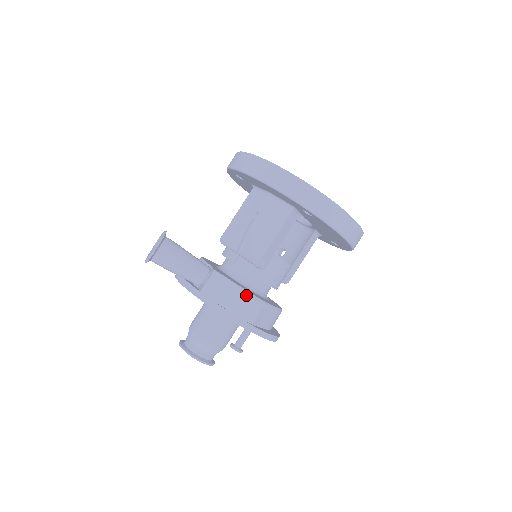
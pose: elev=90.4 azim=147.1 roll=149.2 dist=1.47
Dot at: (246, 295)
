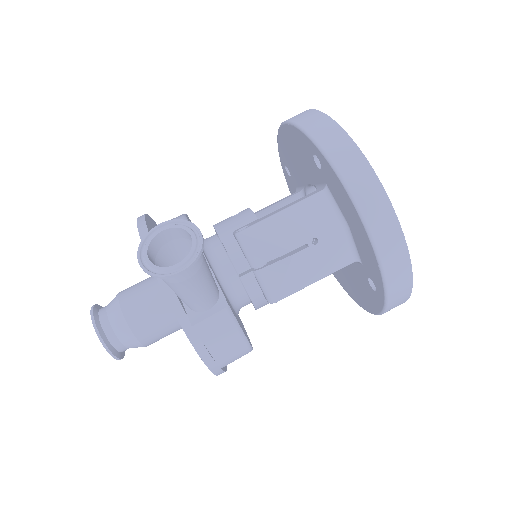
Dot at: (244, 345)
